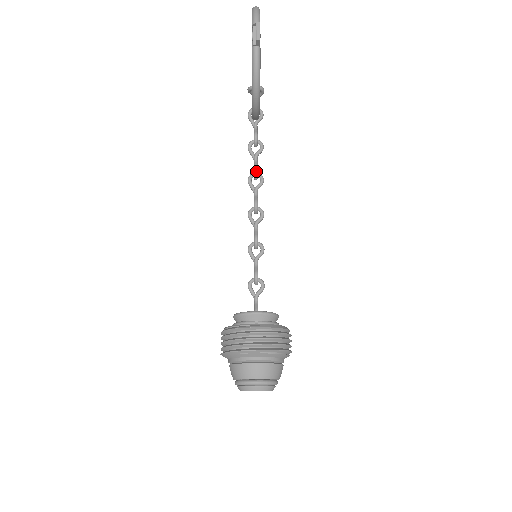
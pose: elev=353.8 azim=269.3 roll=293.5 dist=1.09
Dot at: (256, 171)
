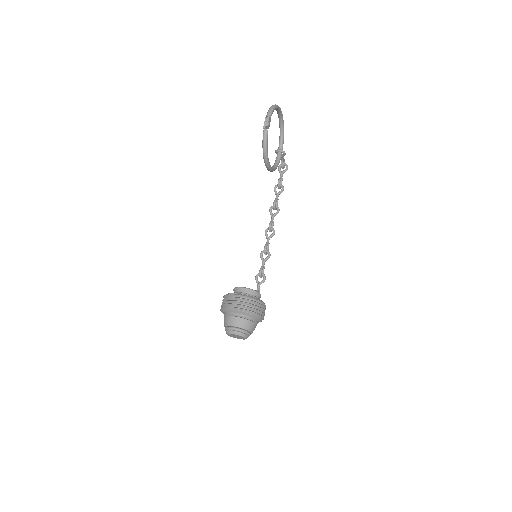
Dot at: (274, 204)
